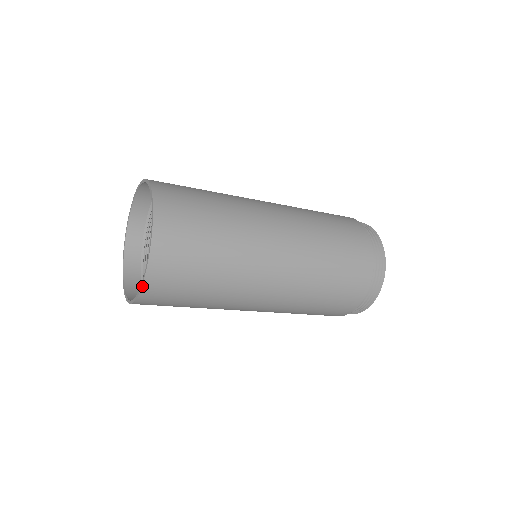
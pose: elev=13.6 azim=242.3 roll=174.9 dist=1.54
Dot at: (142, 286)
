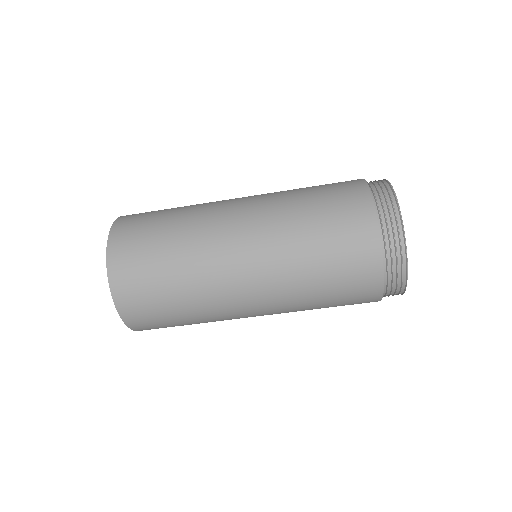
Dot at: (121, 318)
